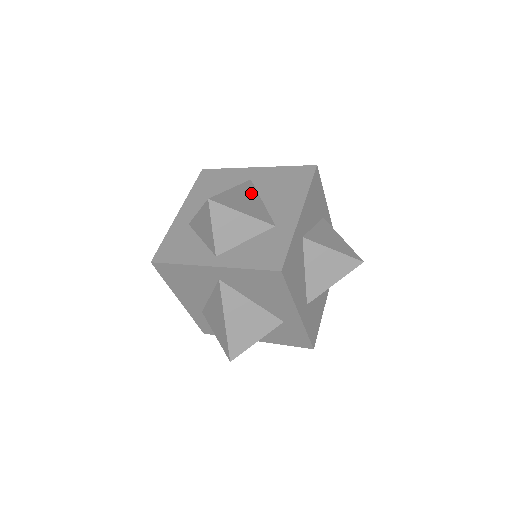
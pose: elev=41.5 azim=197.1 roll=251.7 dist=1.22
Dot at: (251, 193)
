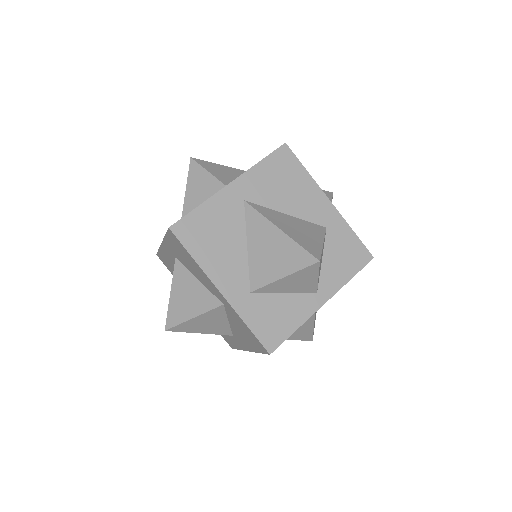
Dot at: (277, 216)
